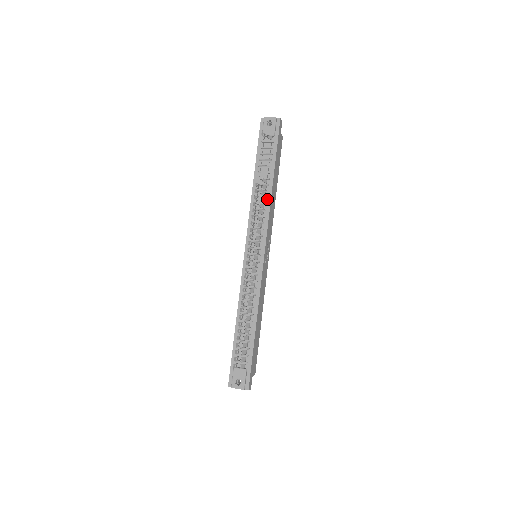
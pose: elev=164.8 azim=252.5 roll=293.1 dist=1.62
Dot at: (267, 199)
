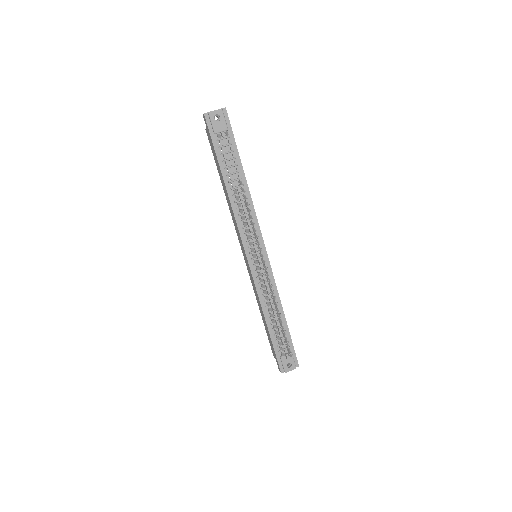
Dot at: (248, 199)
